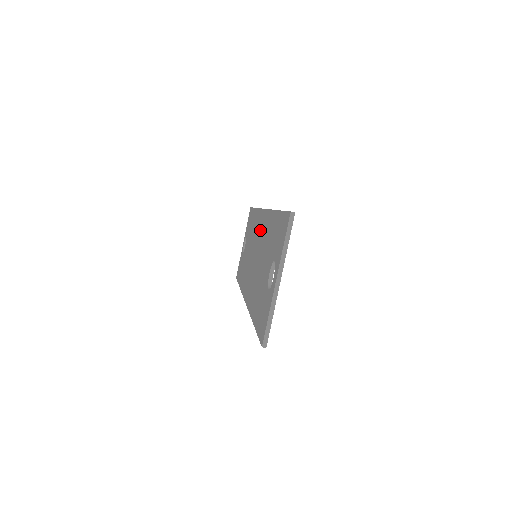
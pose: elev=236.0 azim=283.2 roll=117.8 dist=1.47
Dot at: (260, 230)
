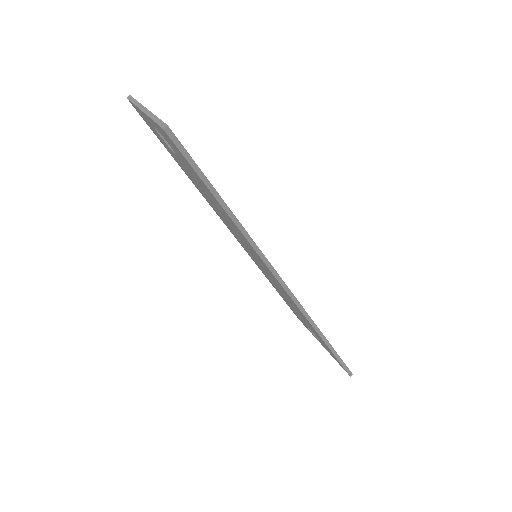
Dot at: occluded
